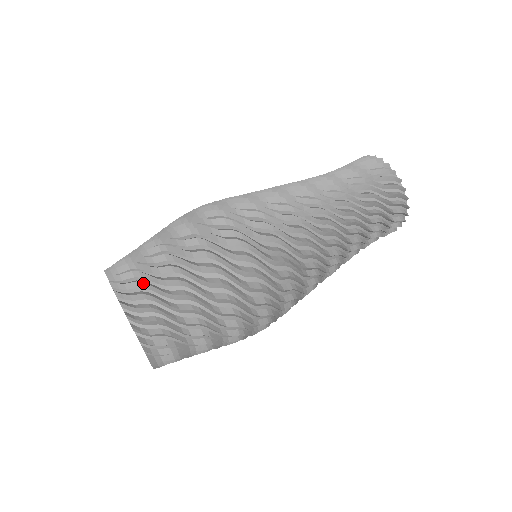
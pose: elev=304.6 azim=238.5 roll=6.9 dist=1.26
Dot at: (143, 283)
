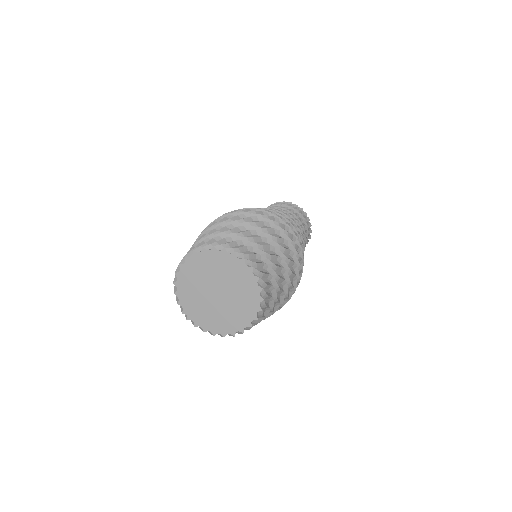
Dot at: (207, 239)
